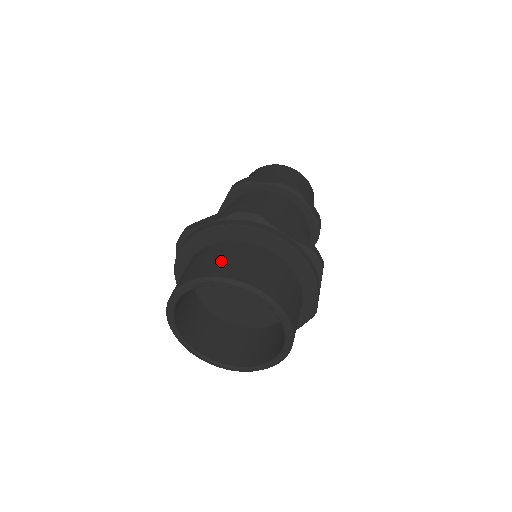
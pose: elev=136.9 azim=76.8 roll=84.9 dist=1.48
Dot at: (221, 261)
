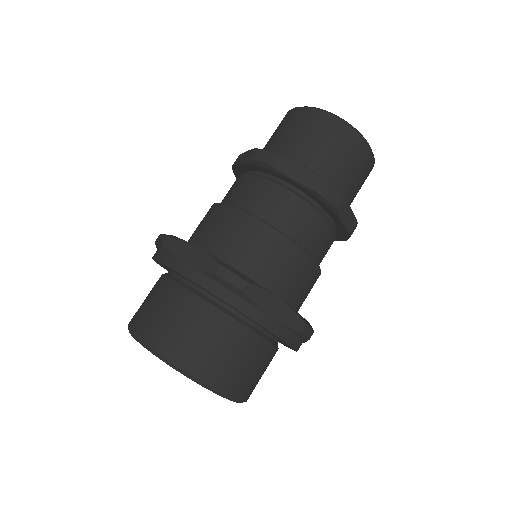
Dot at: (142, 304)
